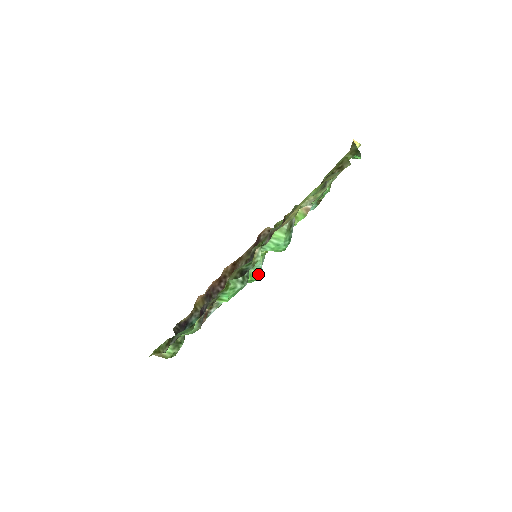
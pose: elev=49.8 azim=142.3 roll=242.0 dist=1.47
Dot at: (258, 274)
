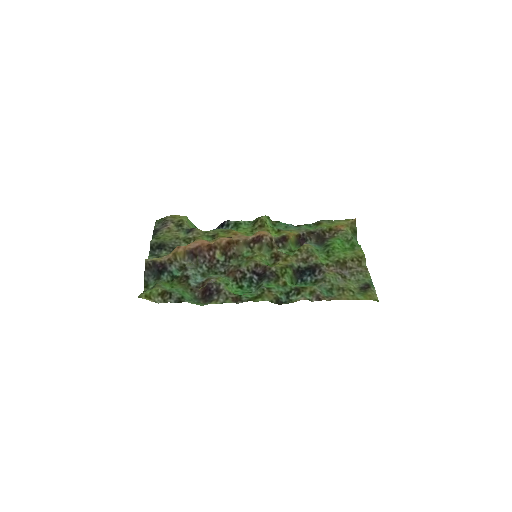
Dot at: occluded
